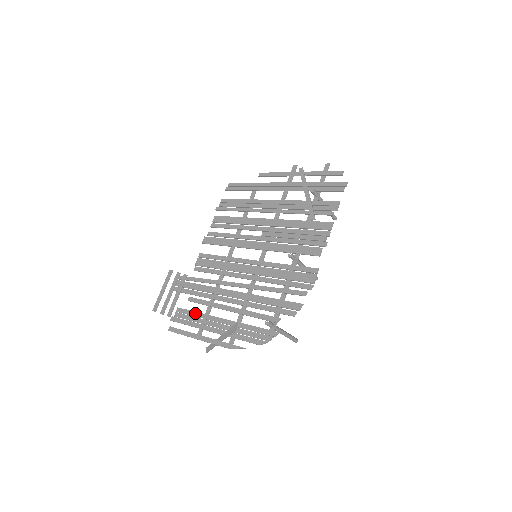
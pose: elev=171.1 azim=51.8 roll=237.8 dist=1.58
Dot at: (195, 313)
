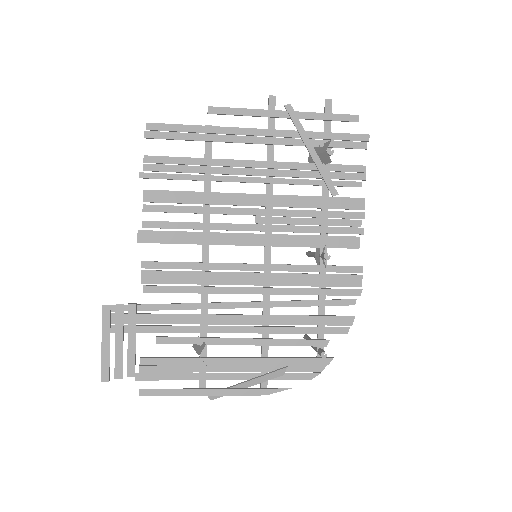
Dot at: (182, 360)
